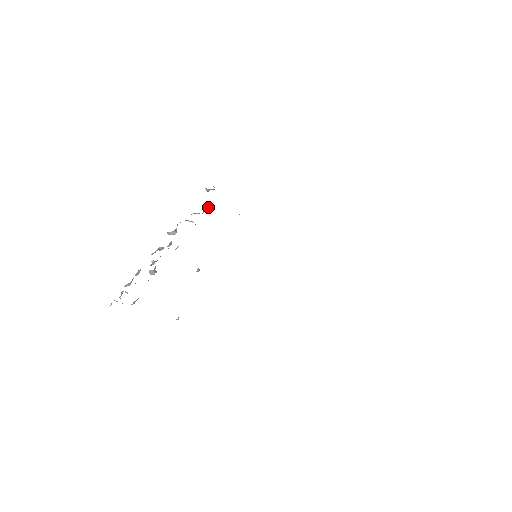
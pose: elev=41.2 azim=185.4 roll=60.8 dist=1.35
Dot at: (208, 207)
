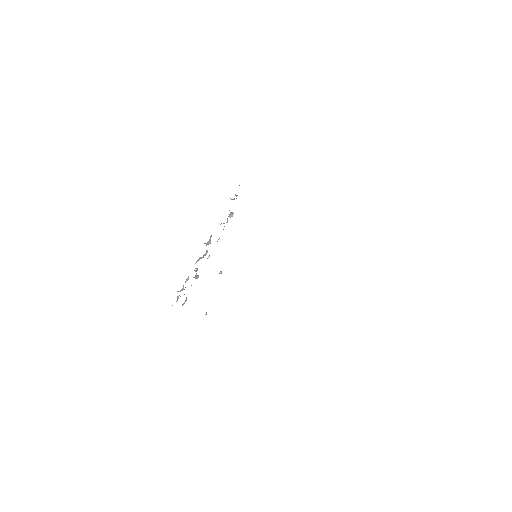
Dot at: (232, 215)
